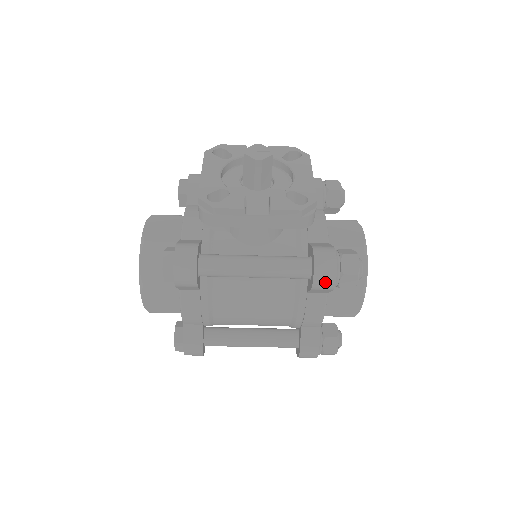
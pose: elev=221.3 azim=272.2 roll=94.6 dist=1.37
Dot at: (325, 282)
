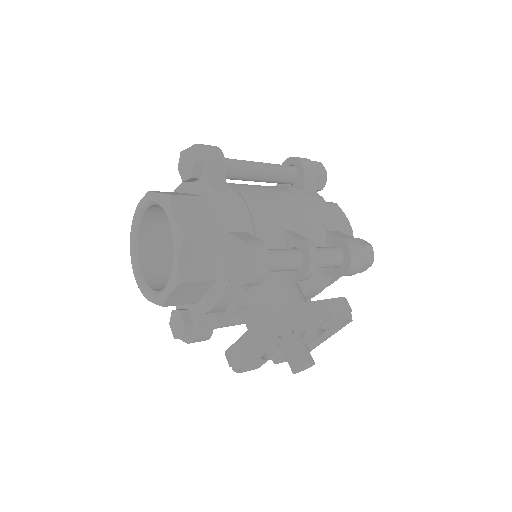
Dot at: occluded
